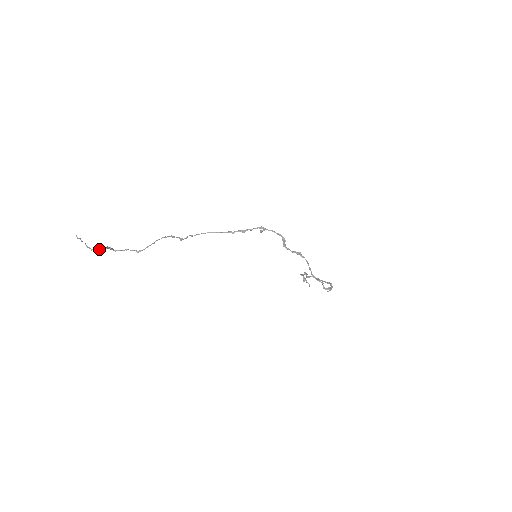
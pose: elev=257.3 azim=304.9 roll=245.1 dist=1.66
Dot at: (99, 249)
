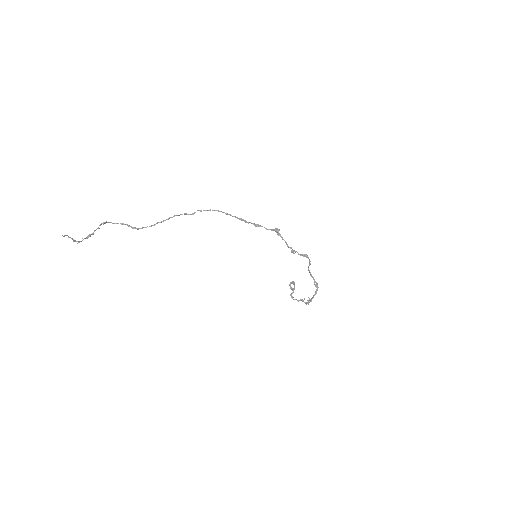
Dot at: occluded
